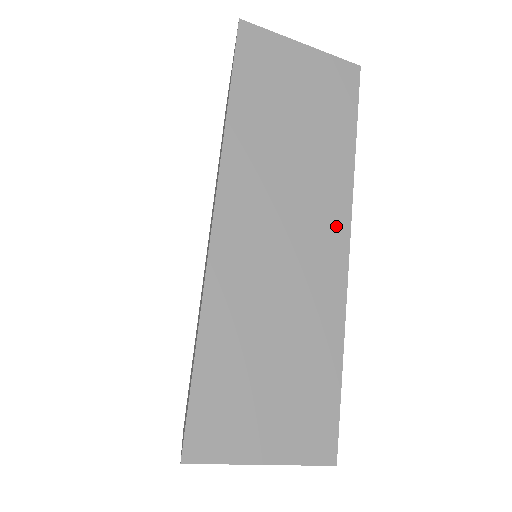
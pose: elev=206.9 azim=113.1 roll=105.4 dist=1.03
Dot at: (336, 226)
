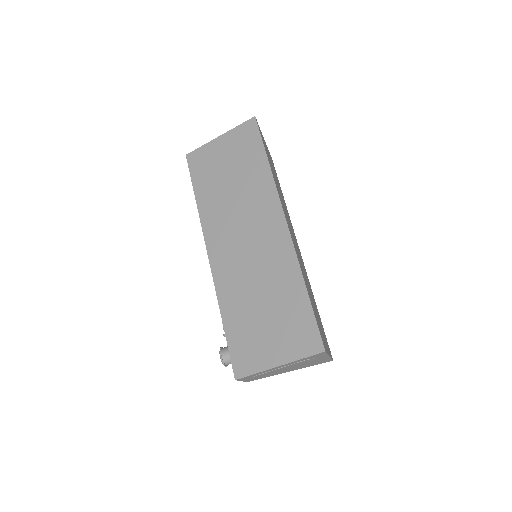
Dot at: occluded
